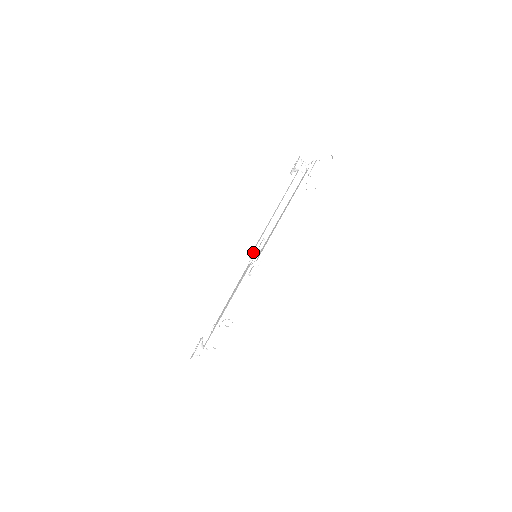
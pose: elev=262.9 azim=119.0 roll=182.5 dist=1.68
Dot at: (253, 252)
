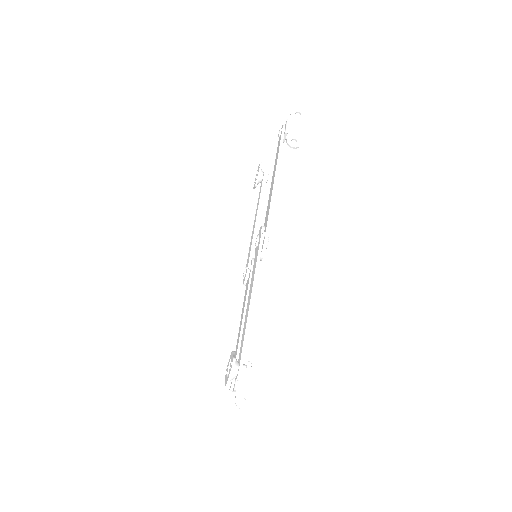
Dot at: (247, 270)
